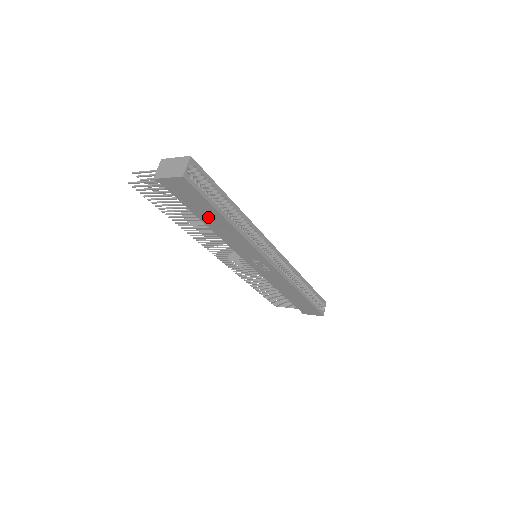
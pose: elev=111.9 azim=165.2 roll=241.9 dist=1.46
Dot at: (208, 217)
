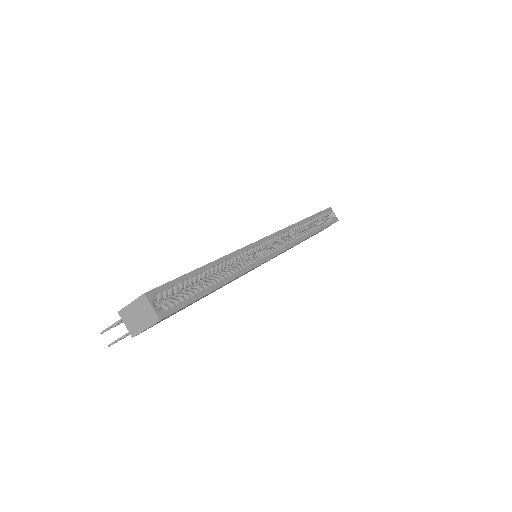
Dot at: occluded
